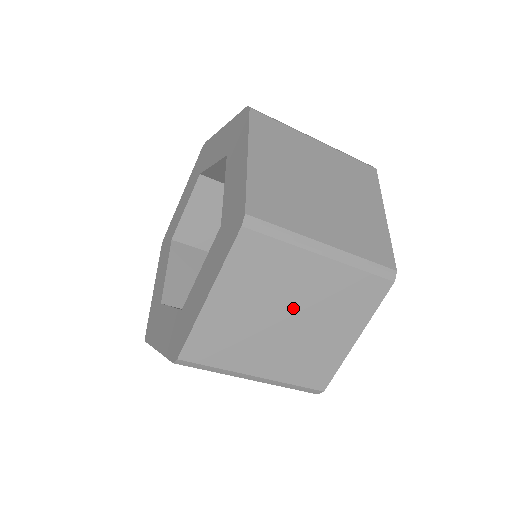
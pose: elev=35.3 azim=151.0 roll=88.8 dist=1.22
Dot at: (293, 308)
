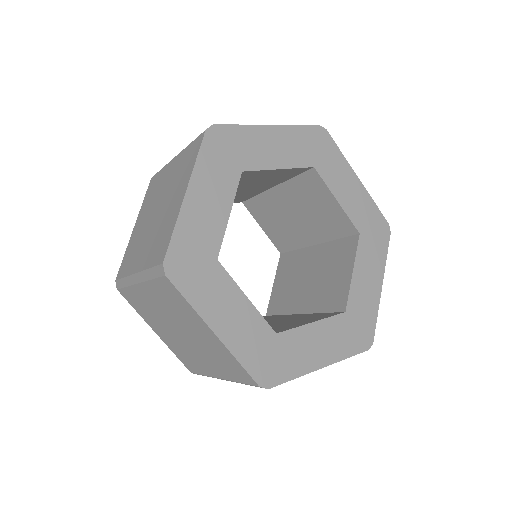
Dot at: (159, 203)
